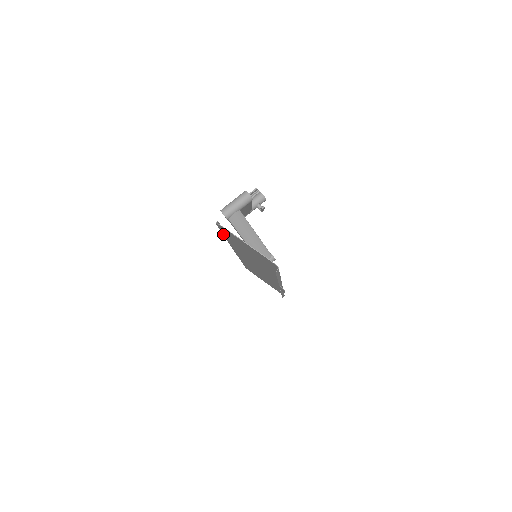
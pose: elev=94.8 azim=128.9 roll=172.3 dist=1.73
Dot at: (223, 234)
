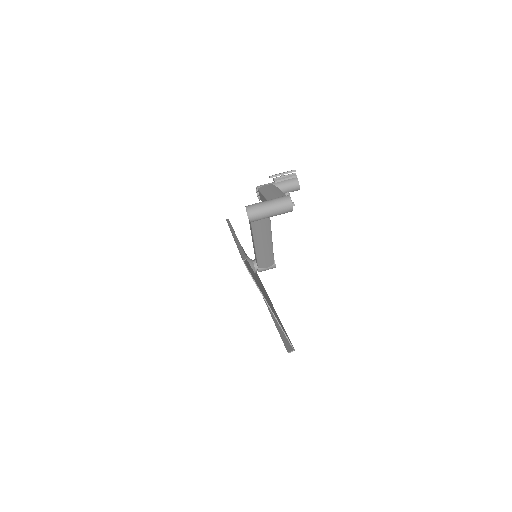
Dot at: occluded
